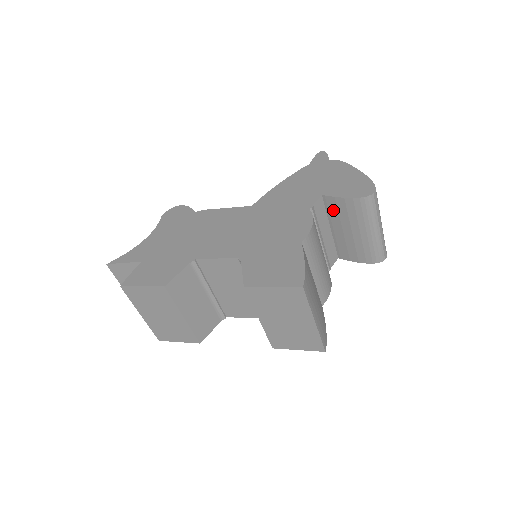
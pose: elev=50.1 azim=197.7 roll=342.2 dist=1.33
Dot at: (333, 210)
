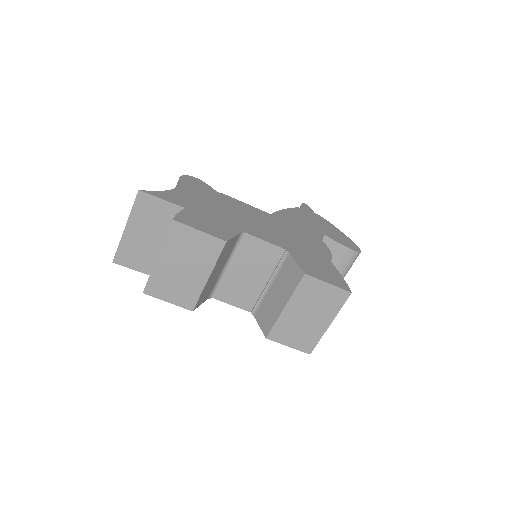
Dot at: occluded
